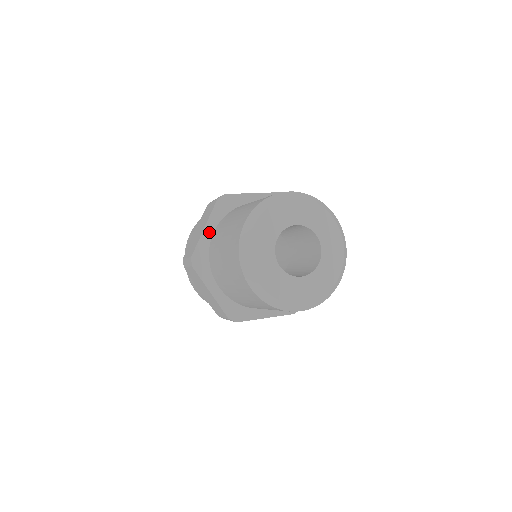
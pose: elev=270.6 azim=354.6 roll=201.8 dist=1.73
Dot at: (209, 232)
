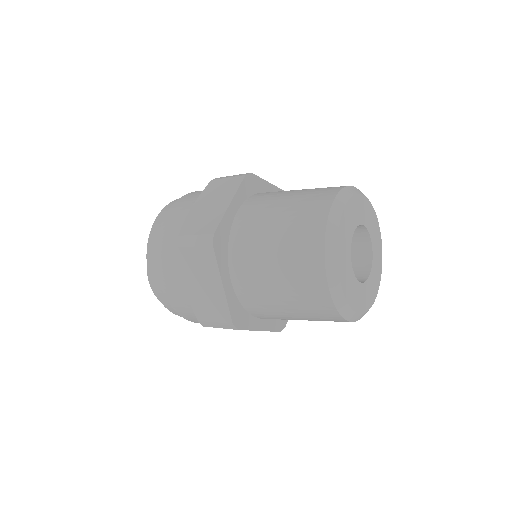
Dot at: (228, 285)
